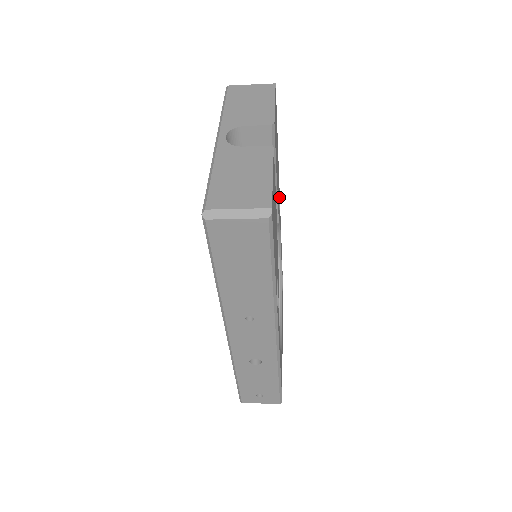
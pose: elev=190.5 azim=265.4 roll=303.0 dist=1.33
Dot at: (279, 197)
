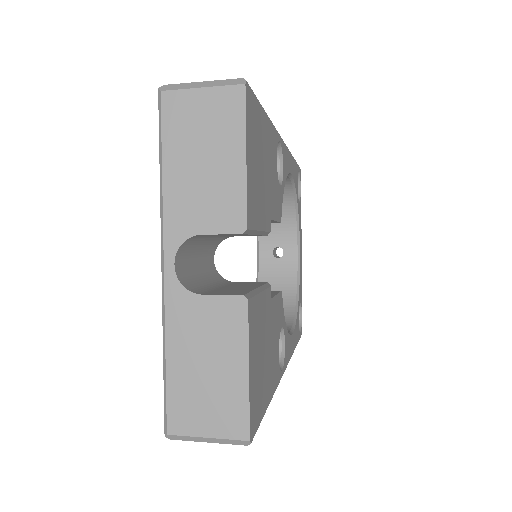
Dot at: (281, 151)
